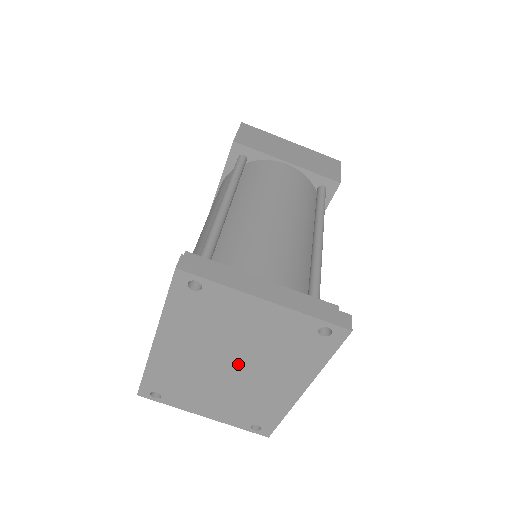
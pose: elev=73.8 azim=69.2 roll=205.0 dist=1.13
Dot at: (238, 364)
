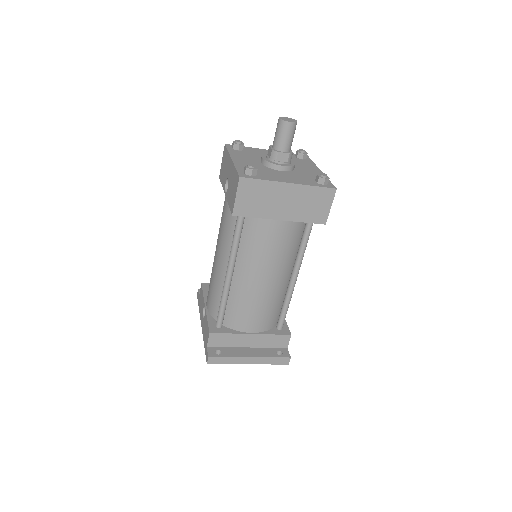
Dot at: occluded
